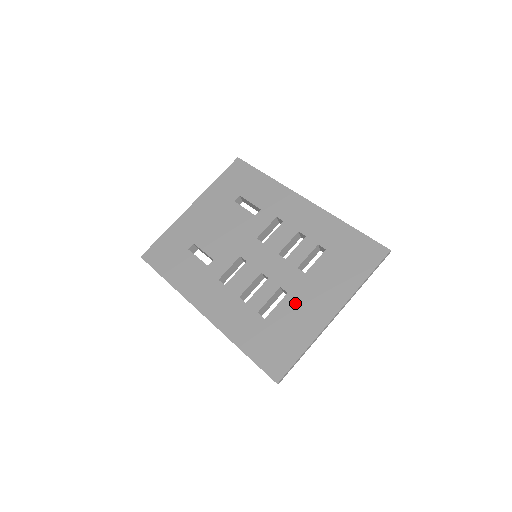
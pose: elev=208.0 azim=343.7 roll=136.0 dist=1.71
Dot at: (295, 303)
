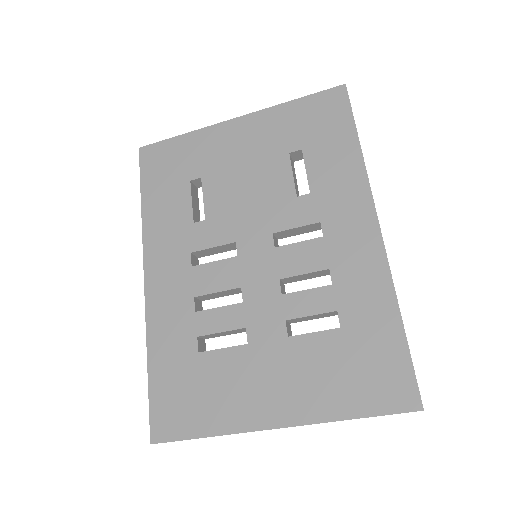
Dot at: (245, 366)
